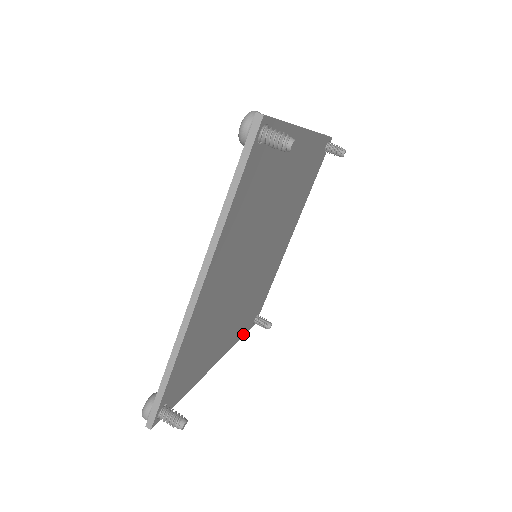
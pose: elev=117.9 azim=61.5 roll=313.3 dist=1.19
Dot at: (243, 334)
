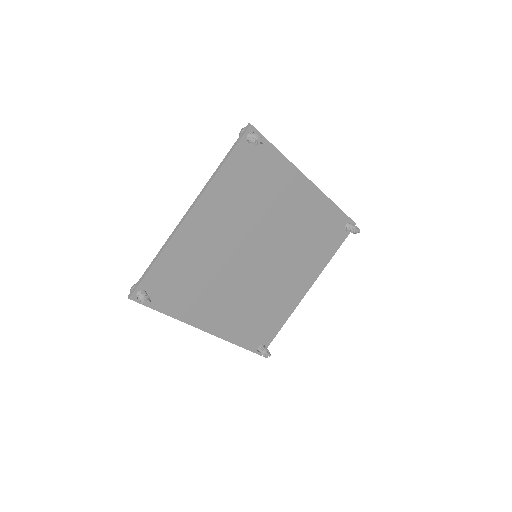
Dot at: (242, 345)
